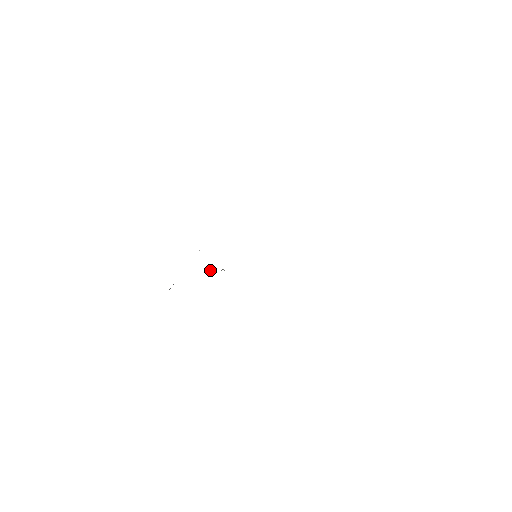
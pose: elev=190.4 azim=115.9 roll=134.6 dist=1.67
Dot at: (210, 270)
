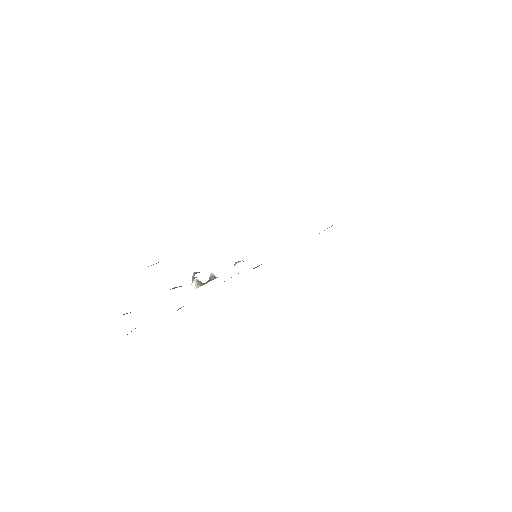
Dot at: (197, 280)
